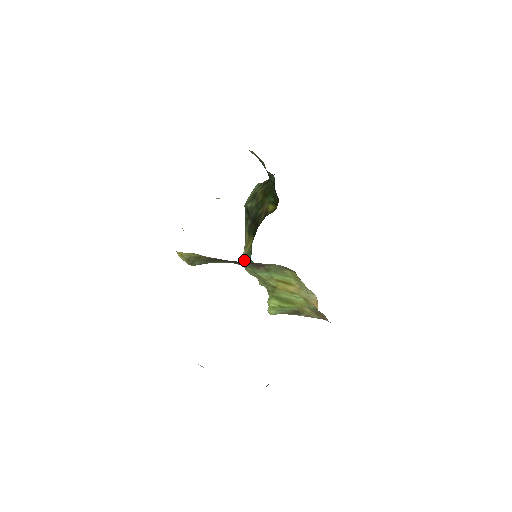
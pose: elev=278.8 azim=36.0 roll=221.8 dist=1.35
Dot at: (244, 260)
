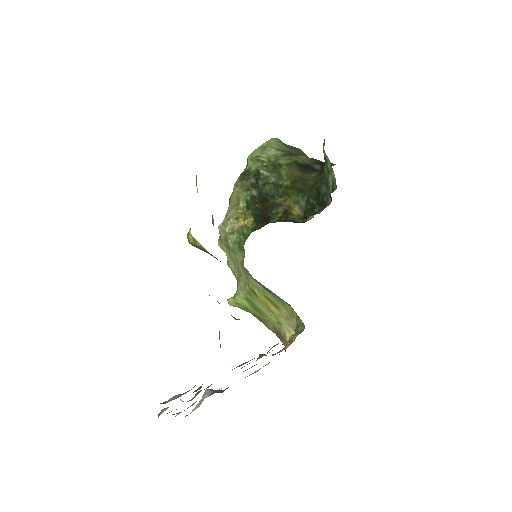
Dot at: (230, 235)
